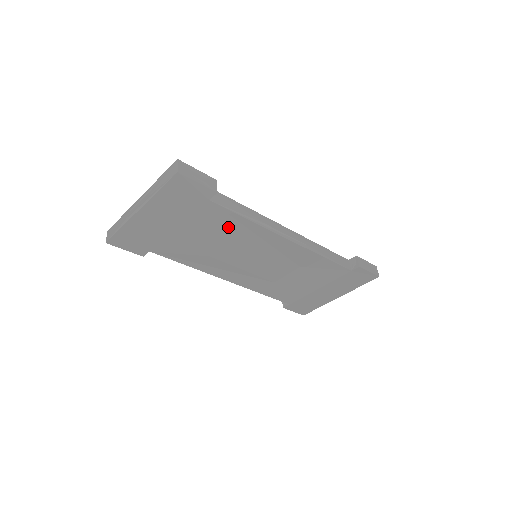
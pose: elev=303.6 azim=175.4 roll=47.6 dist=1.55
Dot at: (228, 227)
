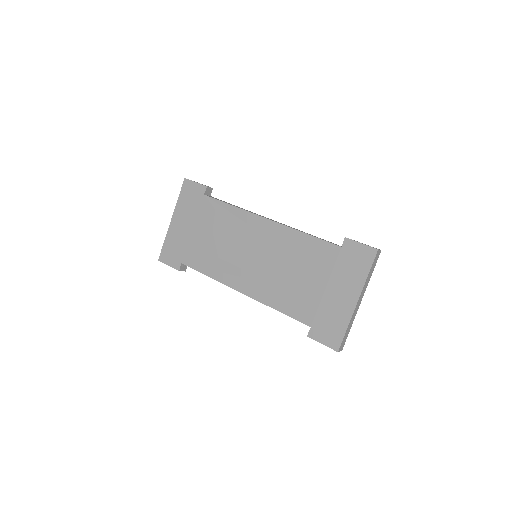
Dot at: (221, 218)
